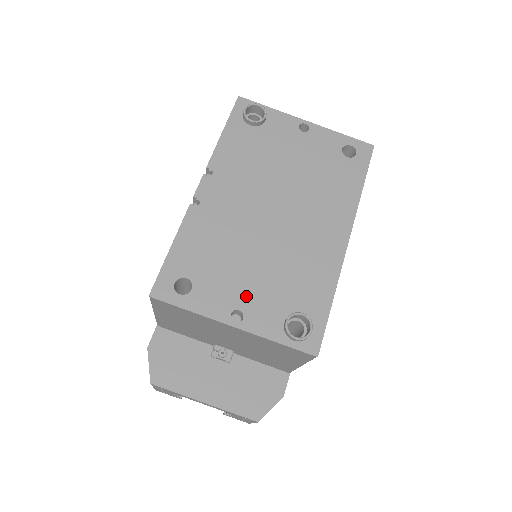
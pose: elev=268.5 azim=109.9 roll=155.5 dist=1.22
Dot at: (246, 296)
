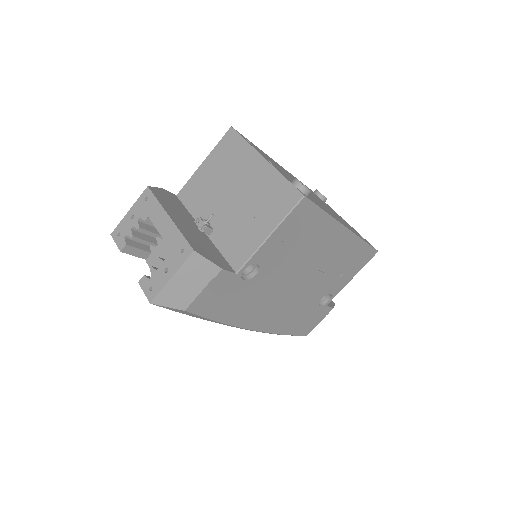
Dot at: (279, 169)
